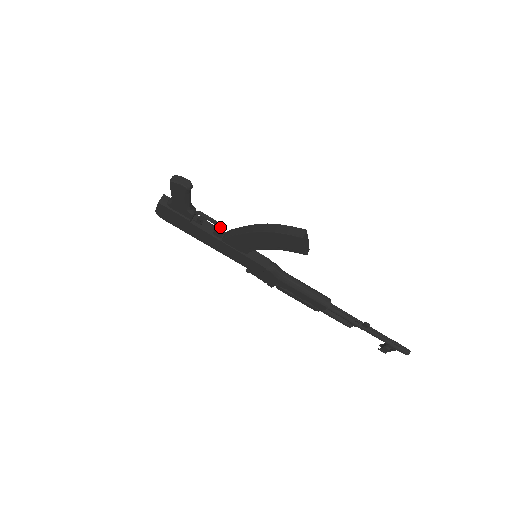
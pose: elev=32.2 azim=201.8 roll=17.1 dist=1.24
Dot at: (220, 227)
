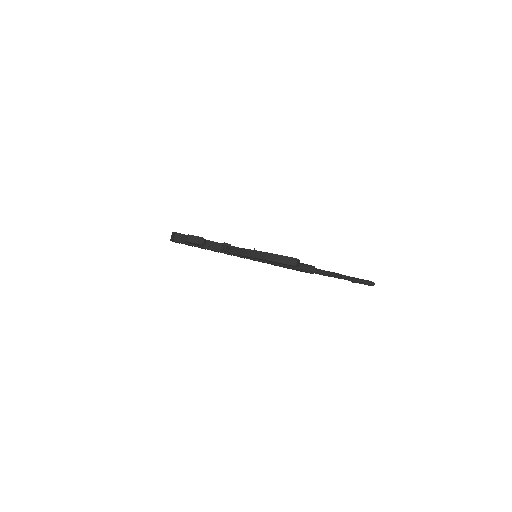
Dot at: (226, 246)
